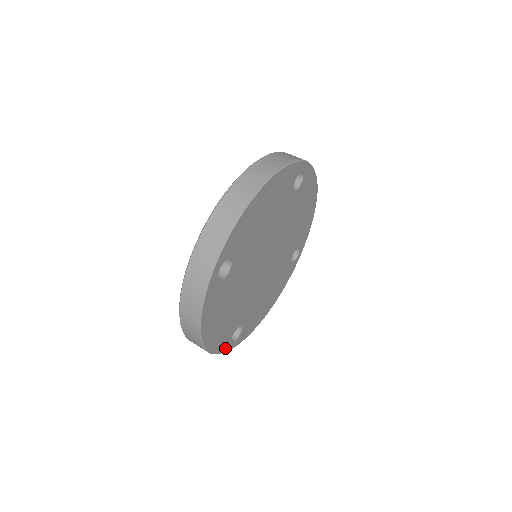
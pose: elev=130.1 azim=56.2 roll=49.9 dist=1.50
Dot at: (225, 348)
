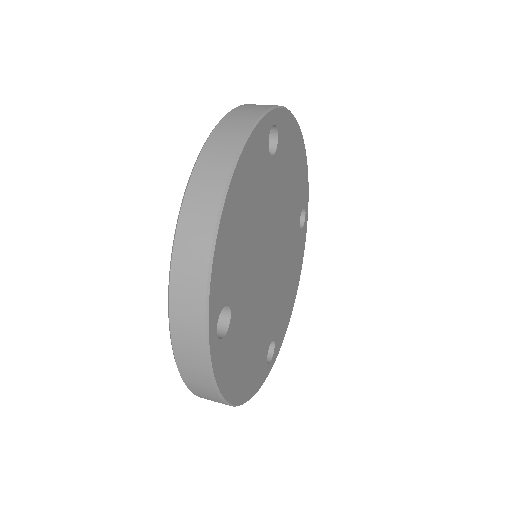
Dot at: (264, 376)
